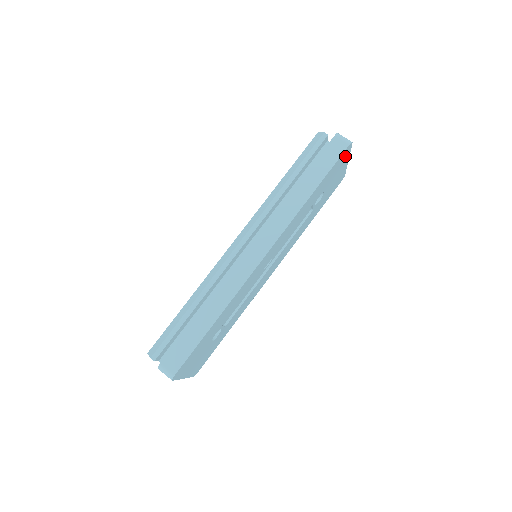
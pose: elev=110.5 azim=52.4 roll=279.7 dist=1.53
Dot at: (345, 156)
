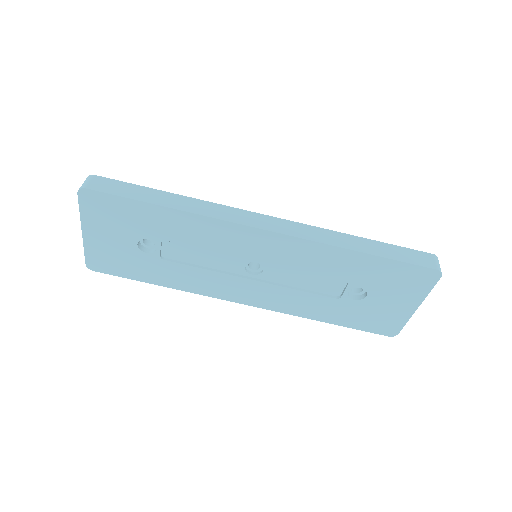
Dot at: (421, 285)
